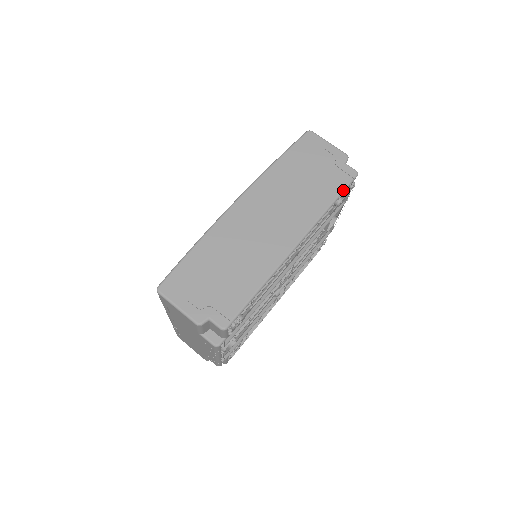
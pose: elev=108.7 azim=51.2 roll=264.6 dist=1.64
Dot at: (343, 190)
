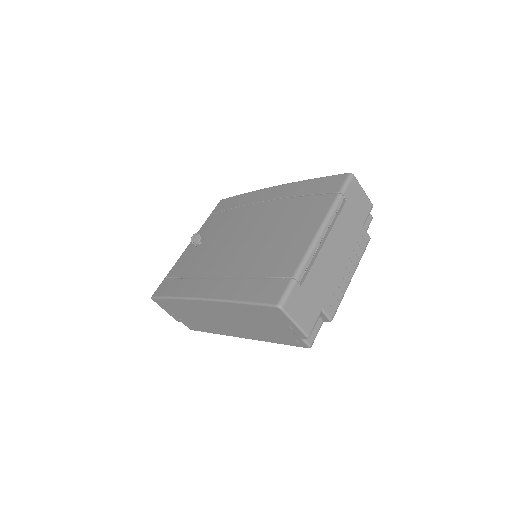
Dot at: (290, 345)
